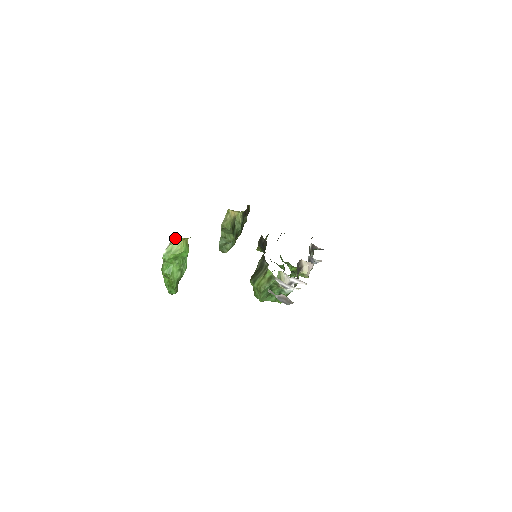
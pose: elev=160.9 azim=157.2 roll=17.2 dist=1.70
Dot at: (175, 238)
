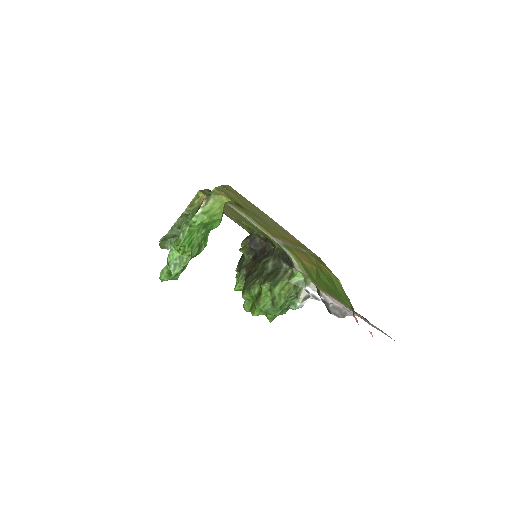
Dot at: (216, 196)
